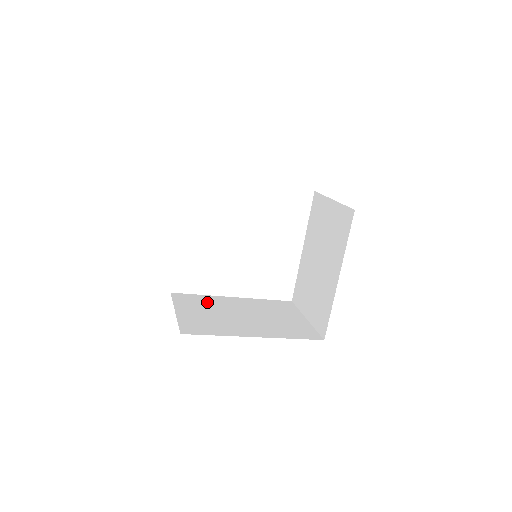
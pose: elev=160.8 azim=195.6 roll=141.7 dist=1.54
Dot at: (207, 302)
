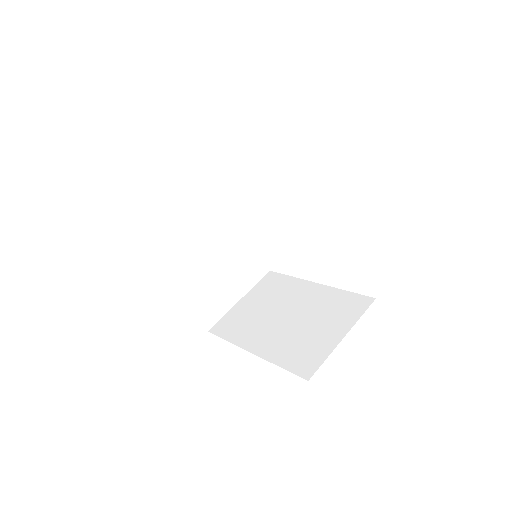
Dot at: (215, 197)
